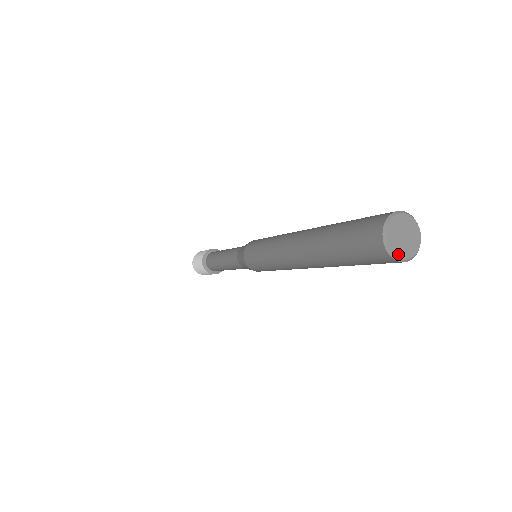
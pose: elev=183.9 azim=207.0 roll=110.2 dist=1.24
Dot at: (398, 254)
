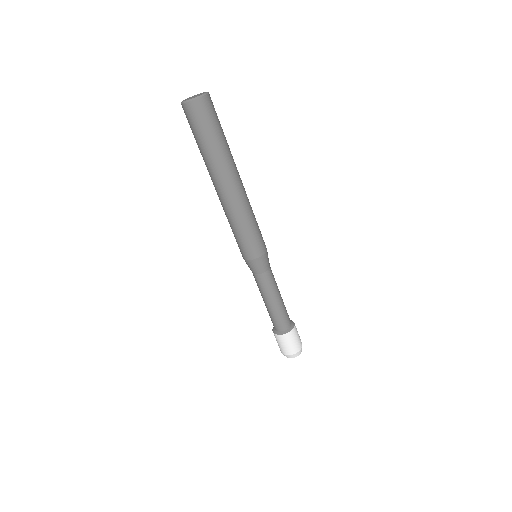
Dot at: (190, 99)
